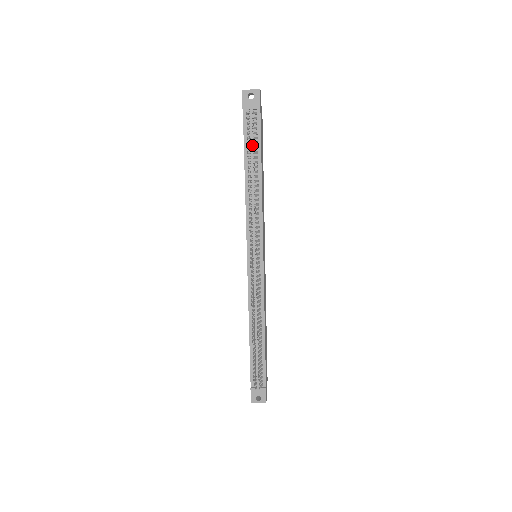
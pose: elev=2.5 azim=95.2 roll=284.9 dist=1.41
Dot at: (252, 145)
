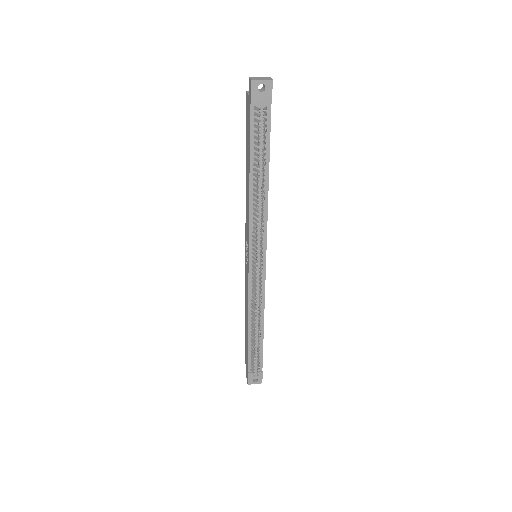
Dot at: (260, 146)
